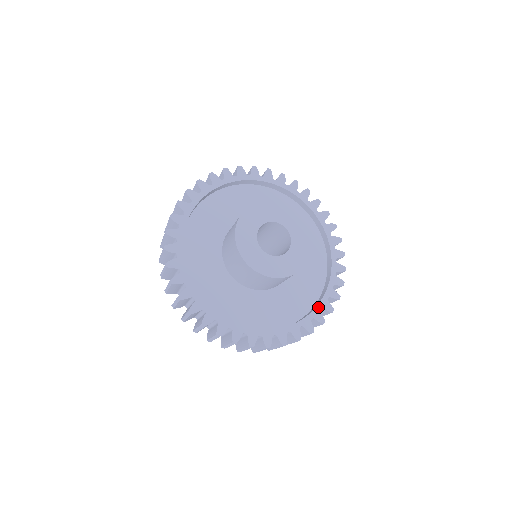
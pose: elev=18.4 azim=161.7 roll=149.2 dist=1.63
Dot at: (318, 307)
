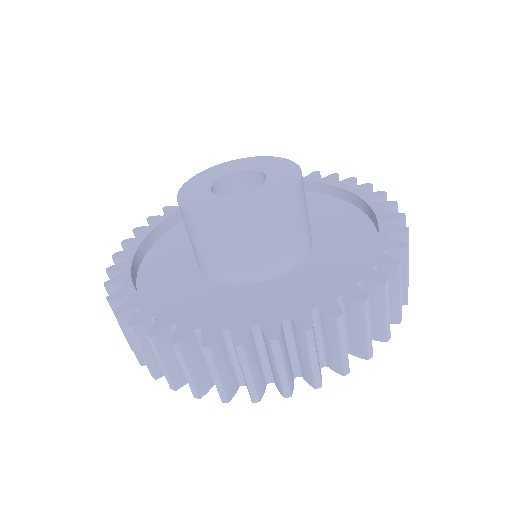
Dot at: (381, 224)
